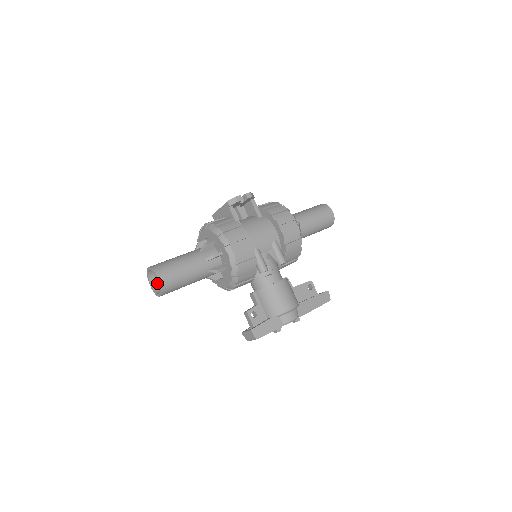
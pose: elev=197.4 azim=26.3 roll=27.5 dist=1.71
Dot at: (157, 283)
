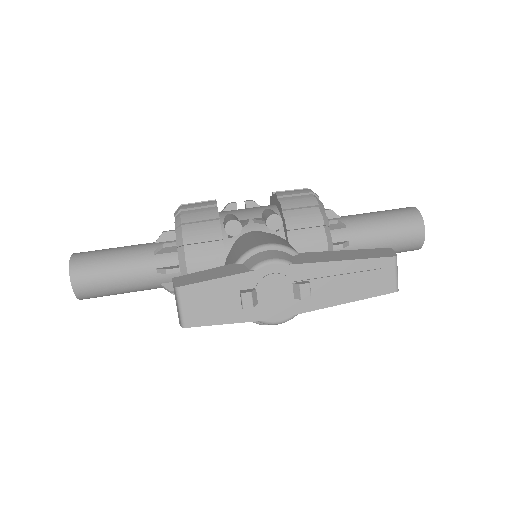
Dot at: occluded
